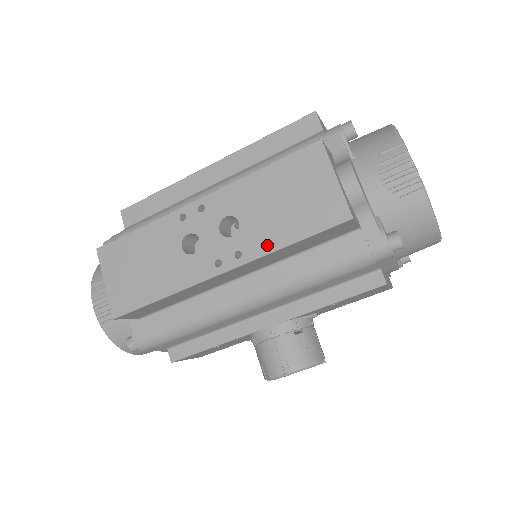
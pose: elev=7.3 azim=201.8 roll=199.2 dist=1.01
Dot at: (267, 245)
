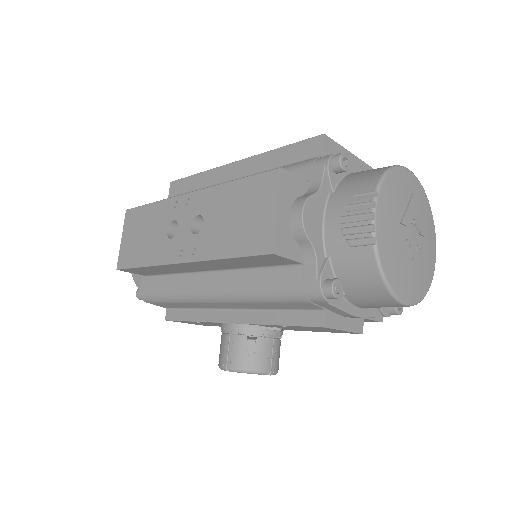
Dot at: (212, 252)
